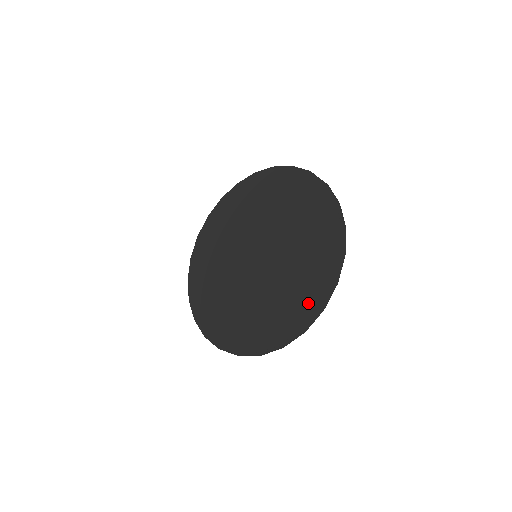
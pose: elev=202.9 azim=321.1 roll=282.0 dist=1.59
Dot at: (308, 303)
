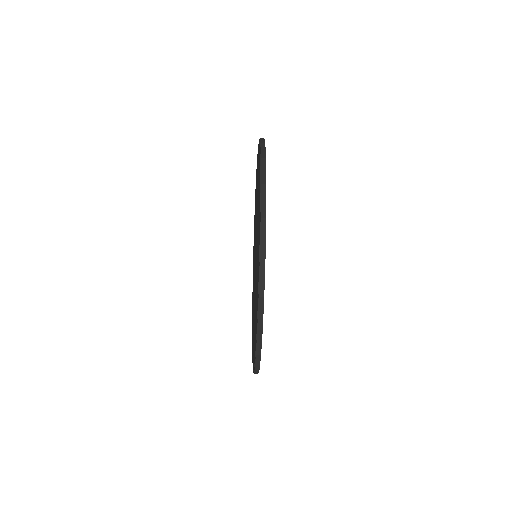
Dot at: (259, 164)
